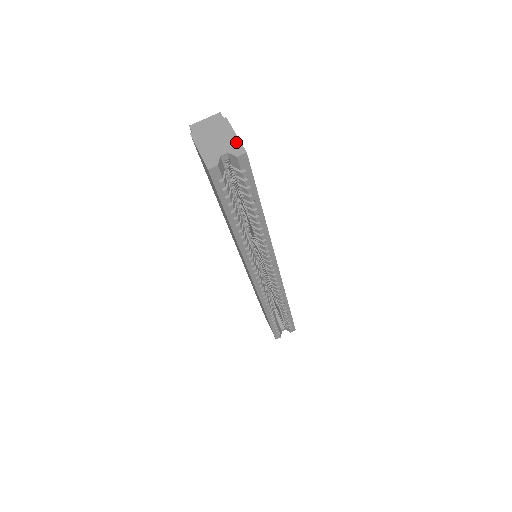
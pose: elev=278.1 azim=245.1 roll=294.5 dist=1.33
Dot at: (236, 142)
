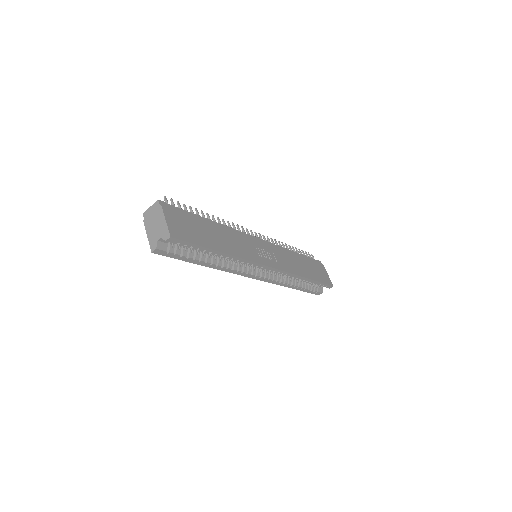
Dot at: (165, 228)
